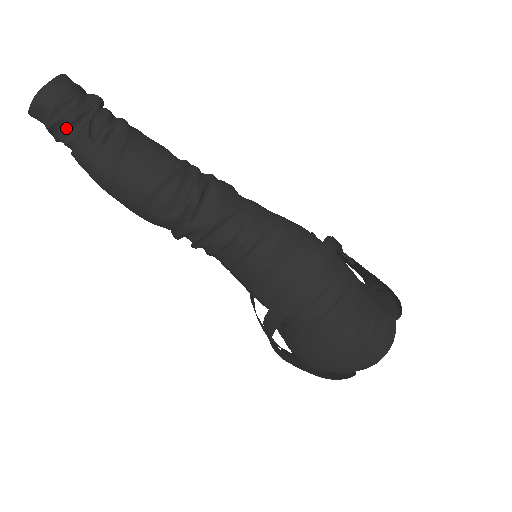
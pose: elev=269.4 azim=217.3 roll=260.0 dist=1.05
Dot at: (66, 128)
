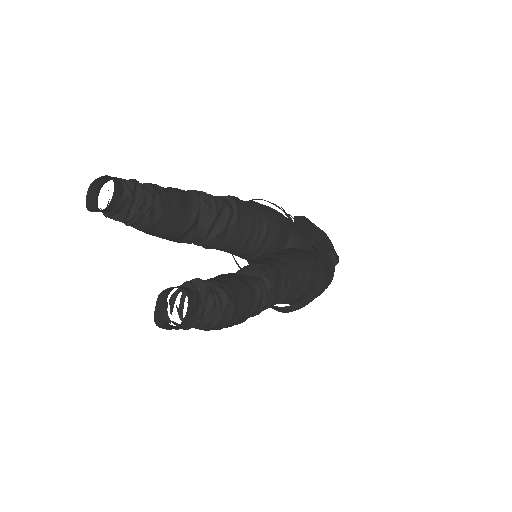
Dot at: occluded
